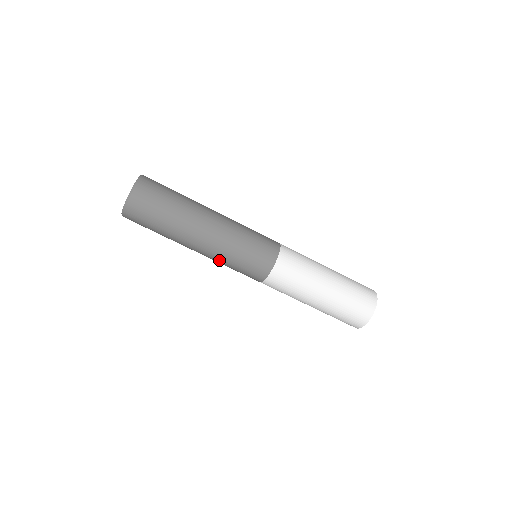
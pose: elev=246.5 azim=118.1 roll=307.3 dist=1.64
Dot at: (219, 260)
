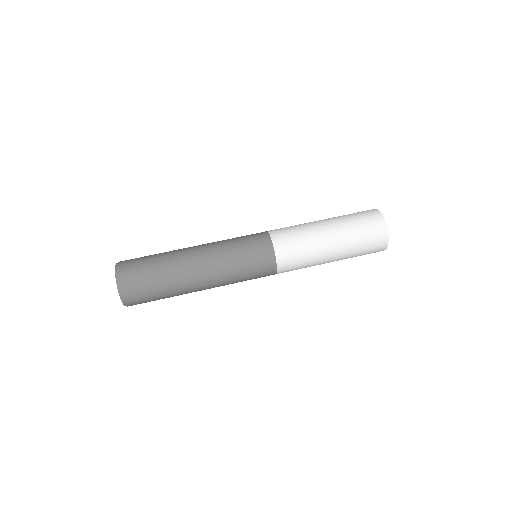
Dot at: (226, 271)
